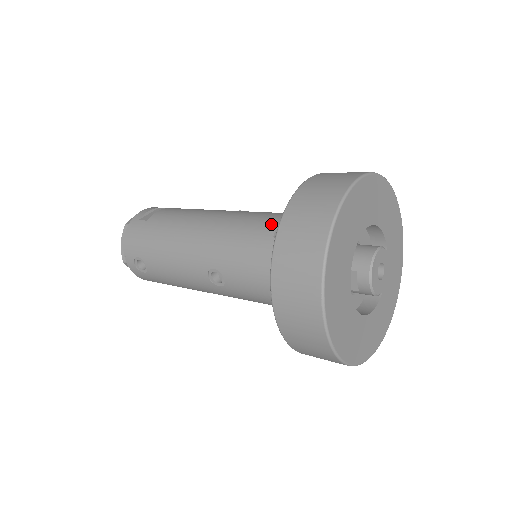
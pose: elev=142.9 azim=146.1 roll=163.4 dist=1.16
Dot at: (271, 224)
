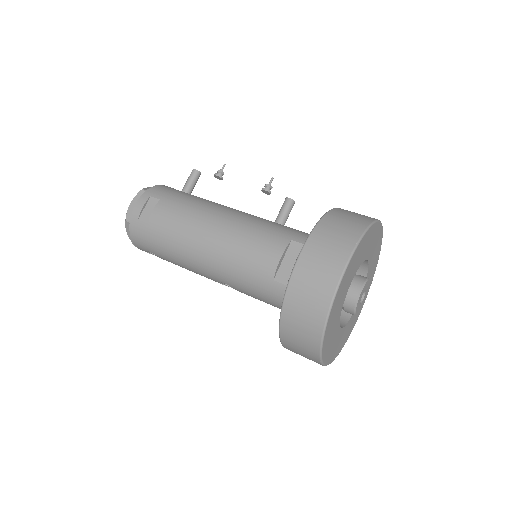
Dot at: (270, 264)
